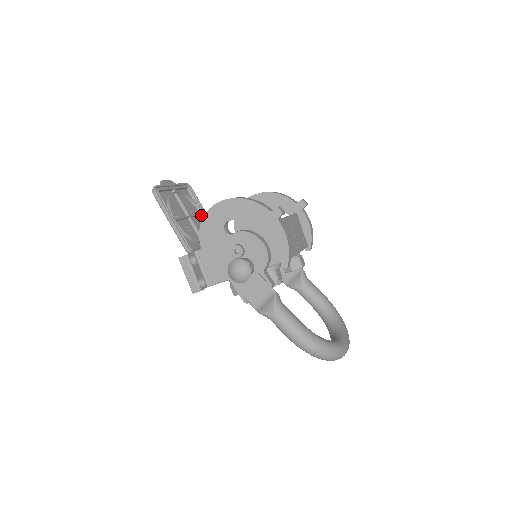
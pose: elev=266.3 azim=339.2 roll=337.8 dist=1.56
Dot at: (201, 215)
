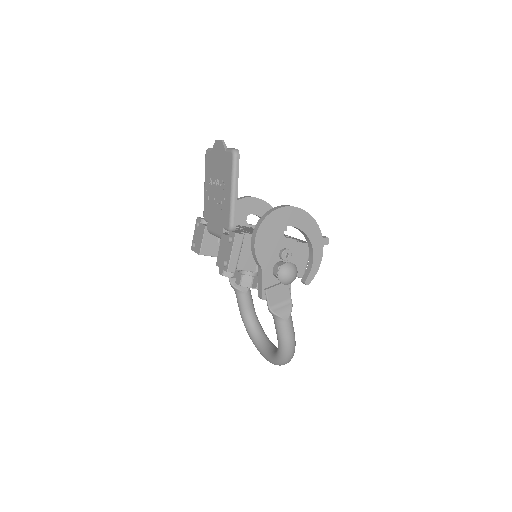
Dot at: occluded
